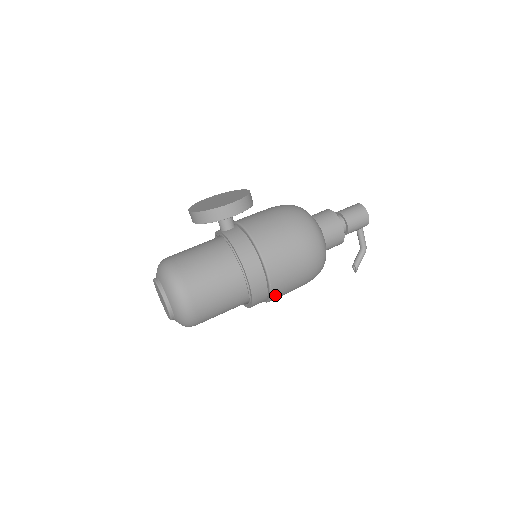
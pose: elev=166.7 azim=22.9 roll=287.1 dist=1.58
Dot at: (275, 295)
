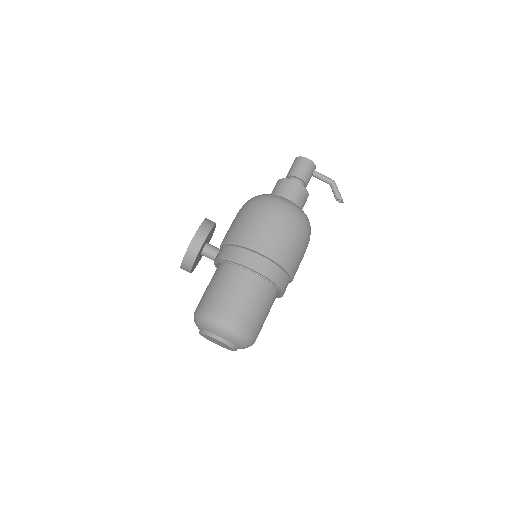
Dot at: (288, 265)
